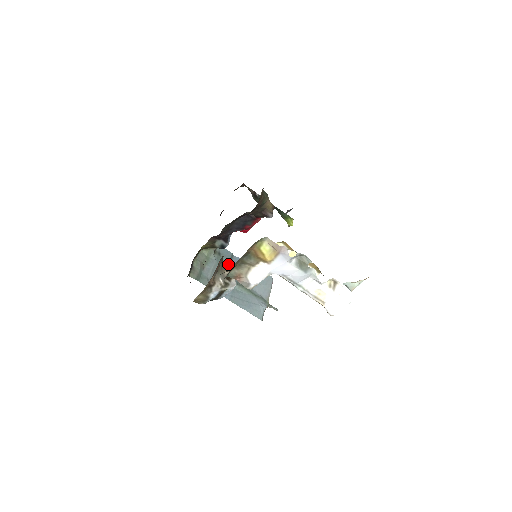
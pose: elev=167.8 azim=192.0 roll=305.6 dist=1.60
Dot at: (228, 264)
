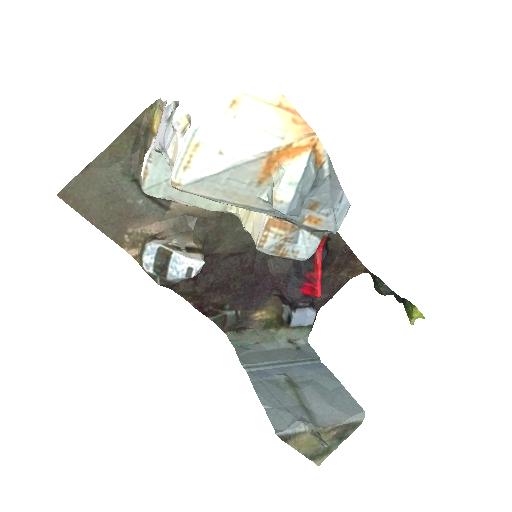
Dot at: (299, 360)
